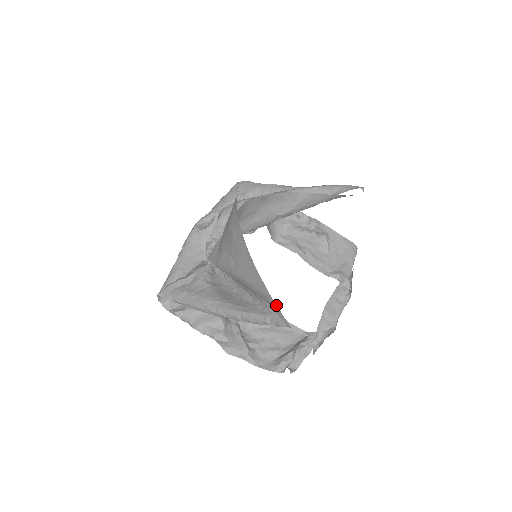
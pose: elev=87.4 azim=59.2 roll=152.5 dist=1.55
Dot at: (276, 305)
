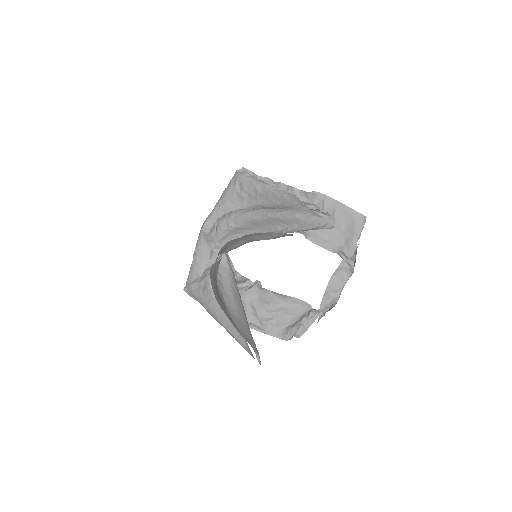
Dot at: occluded
